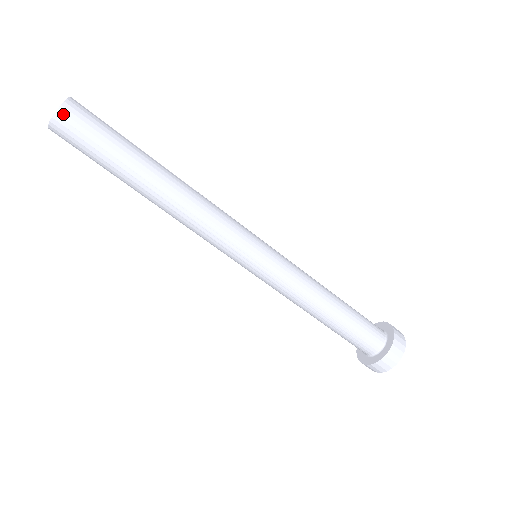
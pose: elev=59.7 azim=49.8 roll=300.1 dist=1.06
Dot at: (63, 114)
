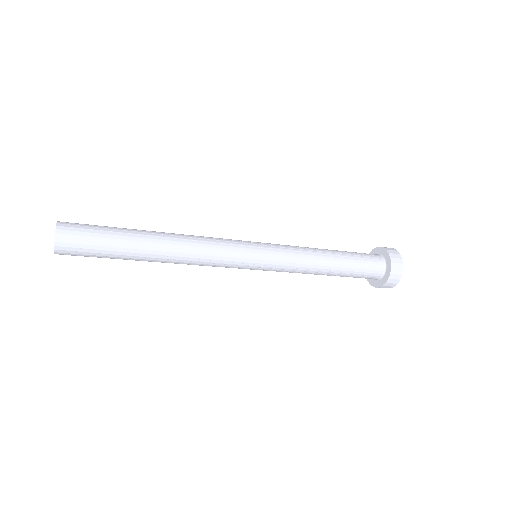
Dot at: (60, 247)
